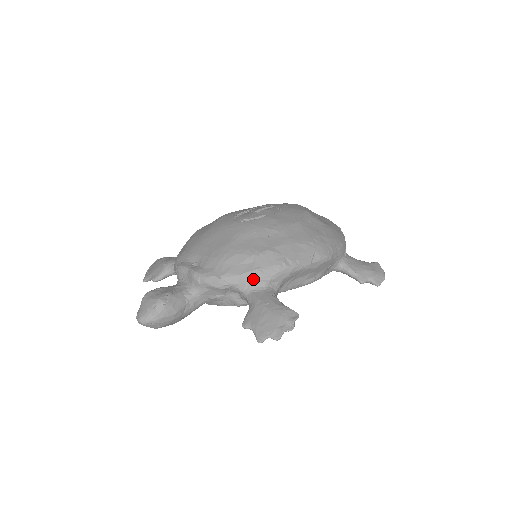
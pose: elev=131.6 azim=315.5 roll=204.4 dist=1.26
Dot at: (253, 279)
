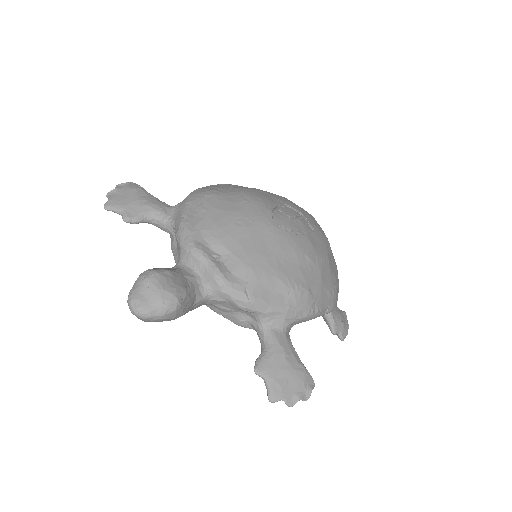
Dot at: (280, 316)
